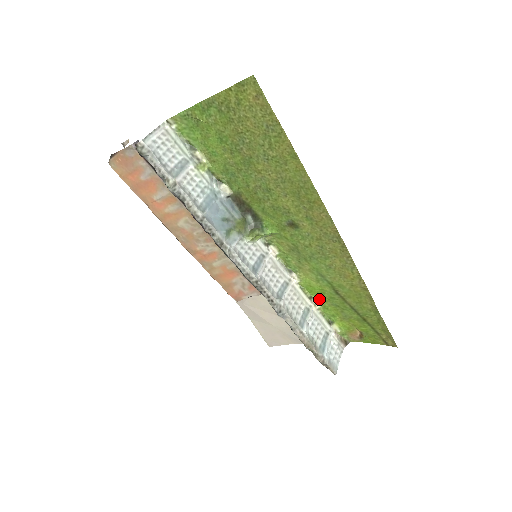
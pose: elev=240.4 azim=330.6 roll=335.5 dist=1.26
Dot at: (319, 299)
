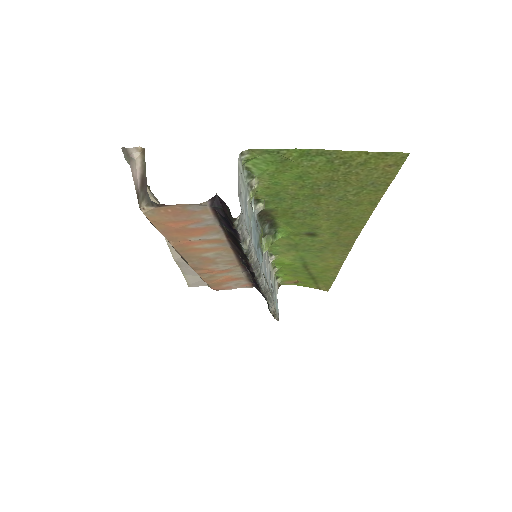
Dot at: (281, 267)
